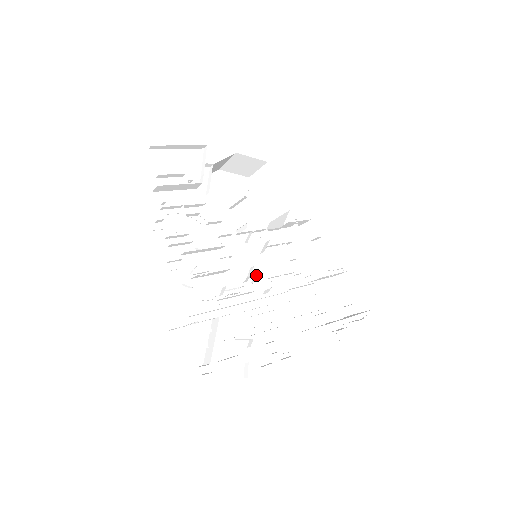
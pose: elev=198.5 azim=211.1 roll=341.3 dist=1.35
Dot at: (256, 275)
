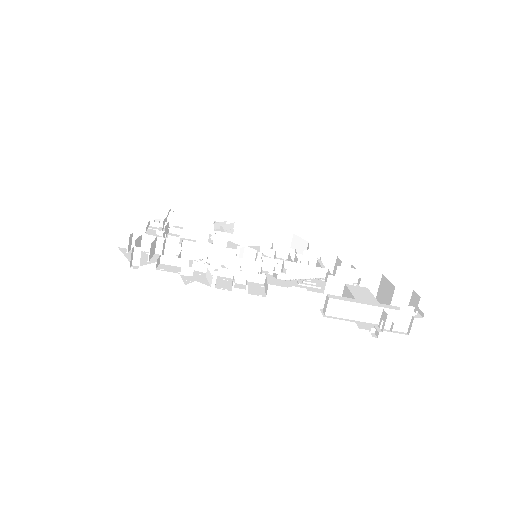
Dot at: (247, 256)
